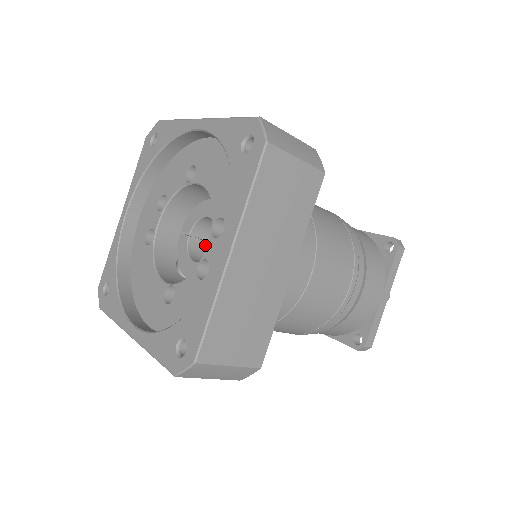
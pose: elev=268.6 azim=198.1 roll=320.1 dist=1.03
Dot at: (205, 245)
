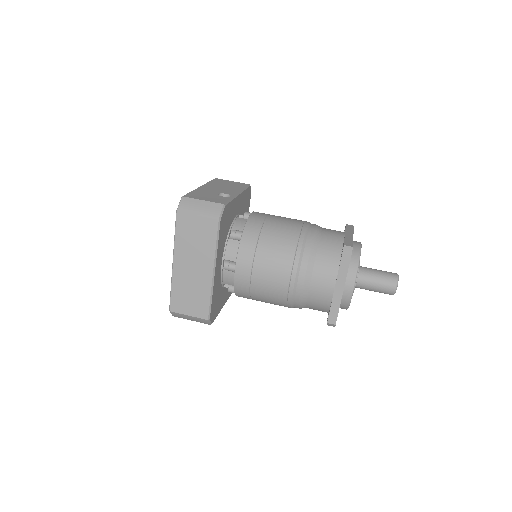
Dot at: occluded
